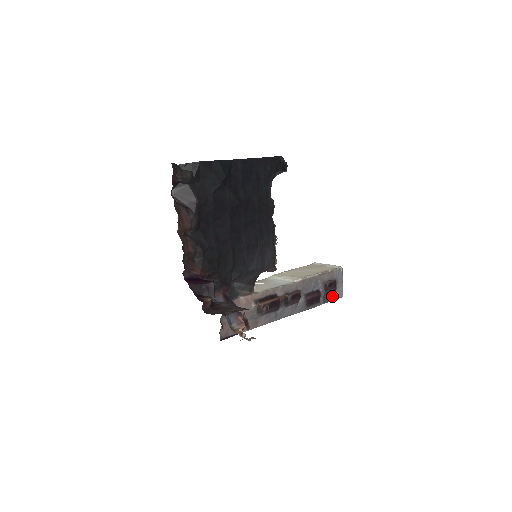
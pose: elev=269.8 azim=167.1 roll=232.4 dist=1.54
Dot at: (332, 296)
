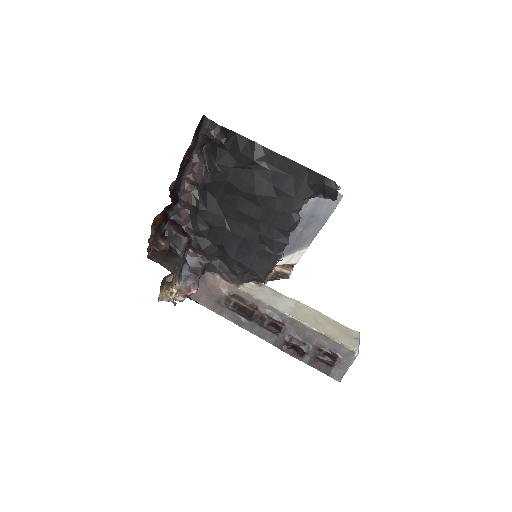
Dot at: (325, 368)
